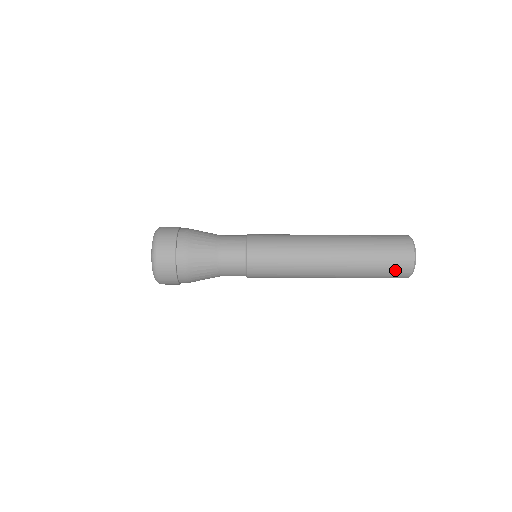
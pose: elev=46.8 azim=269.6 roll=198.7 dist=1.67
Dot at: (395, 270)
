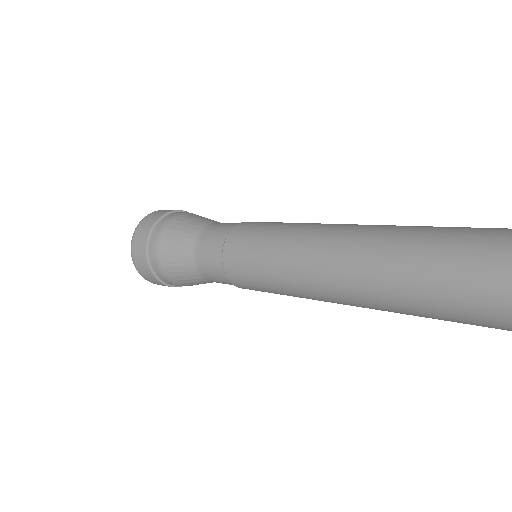
Dot at: (478, 321)
